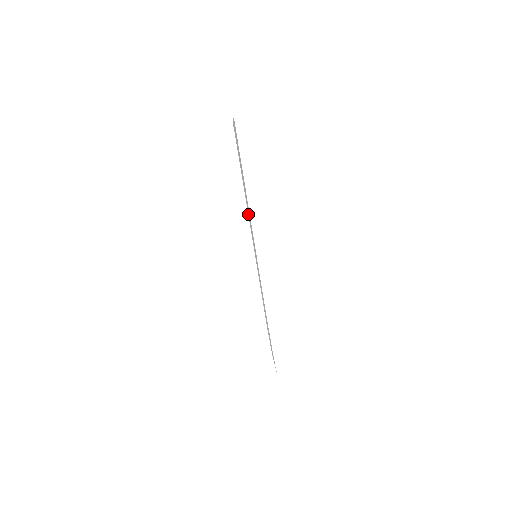
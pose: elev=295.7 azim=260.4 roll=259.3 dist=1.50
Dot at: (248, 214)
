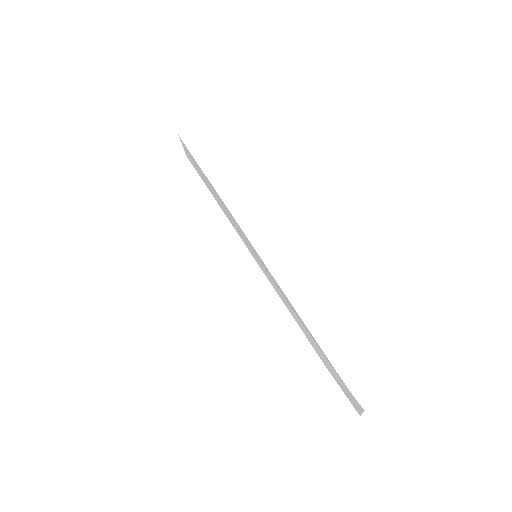
Dot at: (232, 224)
